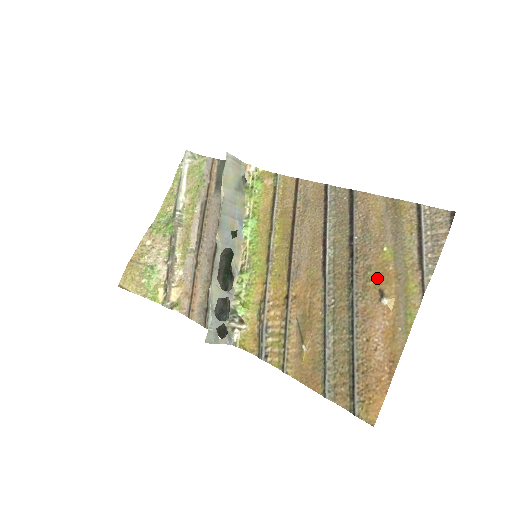
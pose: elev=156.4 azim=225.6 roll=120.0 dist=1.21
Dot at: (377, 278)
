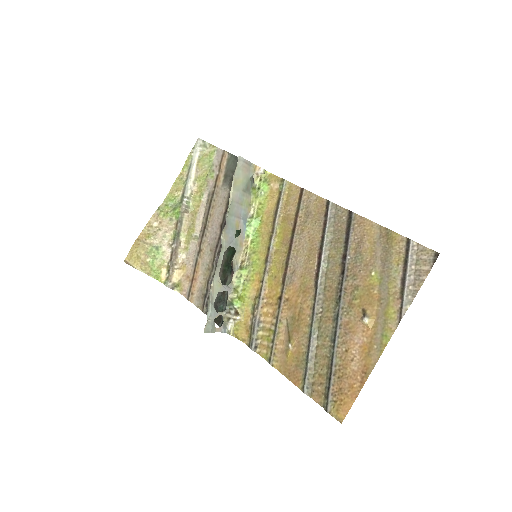
Dot at: (362, 298)
